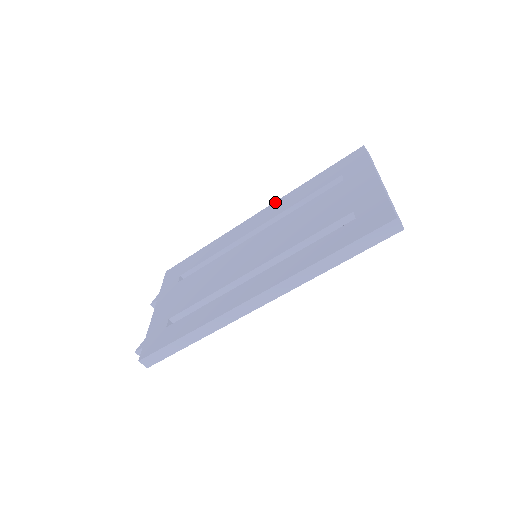
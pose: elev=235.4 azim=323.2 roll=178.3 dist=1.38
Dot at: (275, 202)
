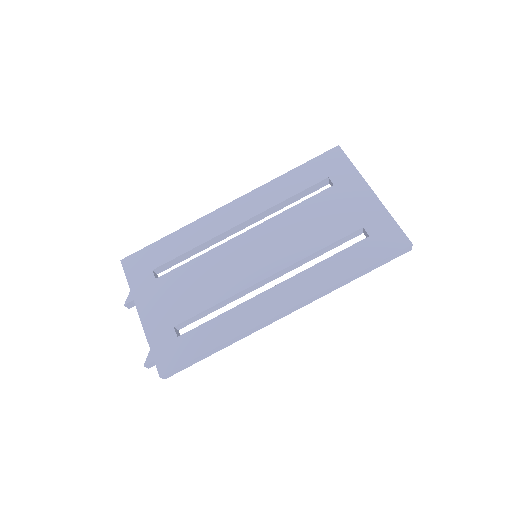
Dot at: (252, 192)
